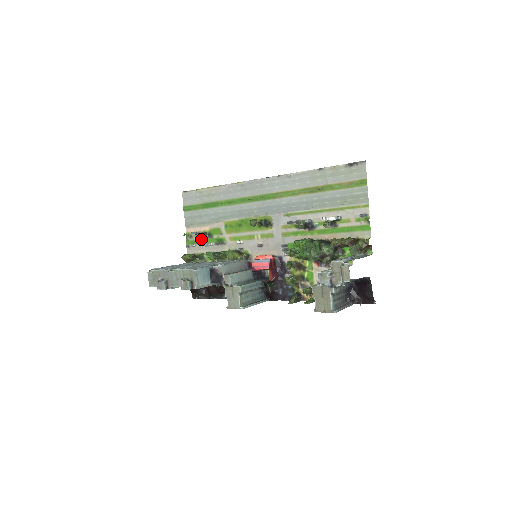
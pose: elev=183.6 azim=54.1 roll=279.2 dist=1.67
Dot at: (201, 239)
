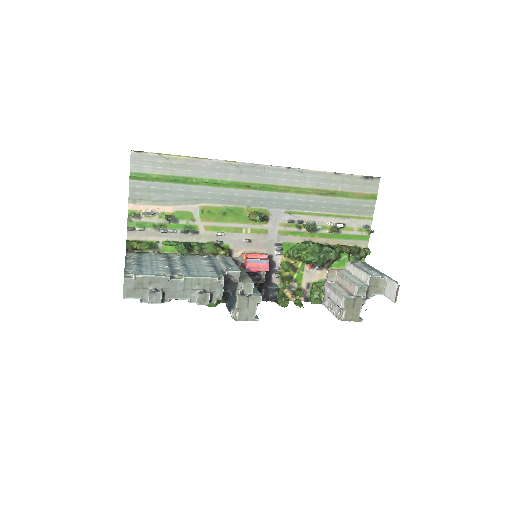
Dot at: (157, 222)
